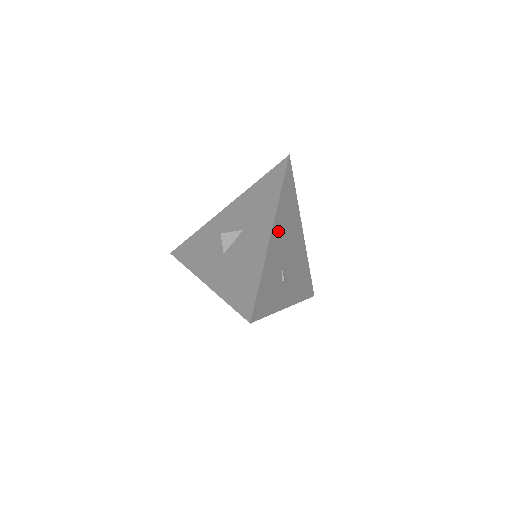
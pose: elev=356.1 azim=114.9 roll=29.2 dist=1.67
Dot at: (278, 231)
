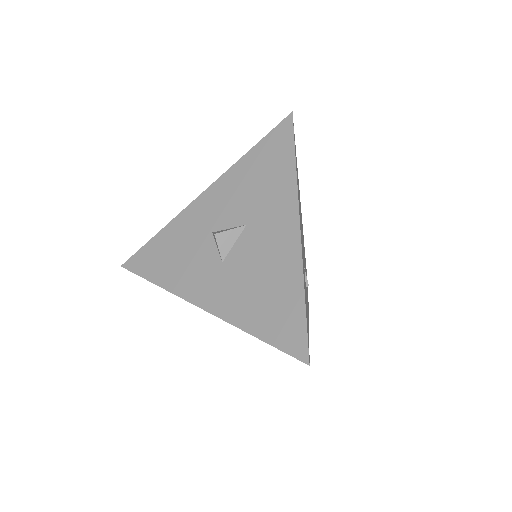
Dot at: (300, 222)
